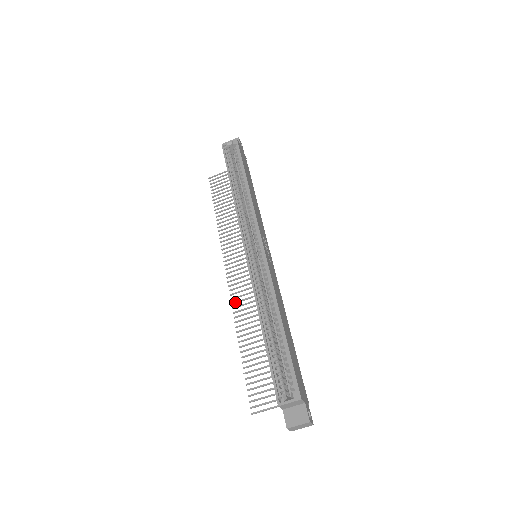
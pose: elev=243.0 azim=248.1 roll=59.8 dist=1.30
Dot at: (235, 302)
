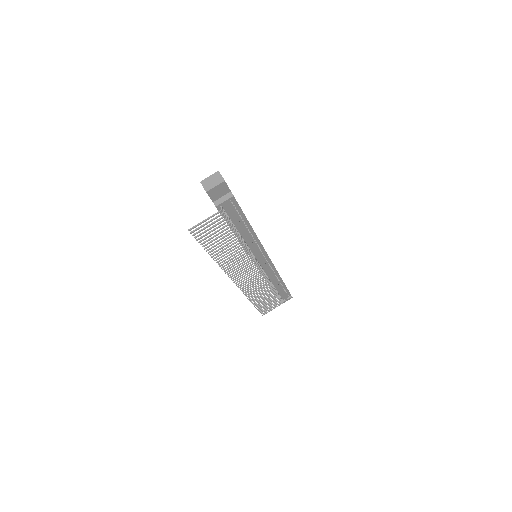
Dot at: (229, 271)
